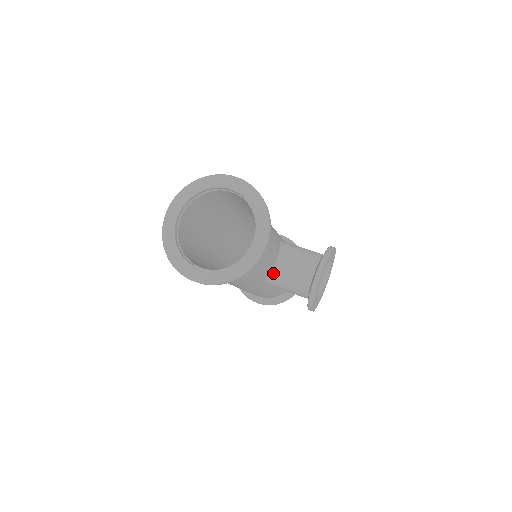
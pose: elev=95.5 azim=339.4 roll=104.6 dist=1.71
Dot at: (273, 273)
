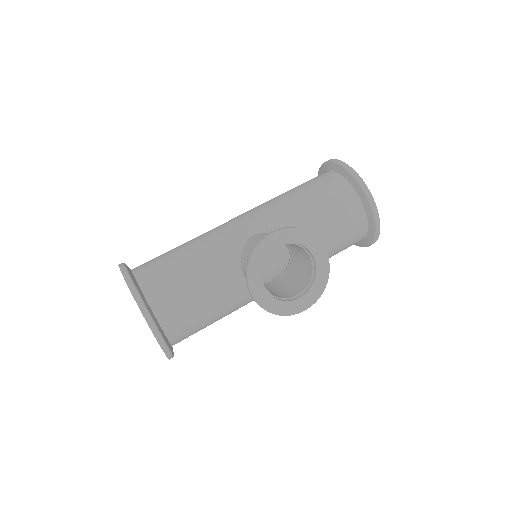
Dot at: occluded
